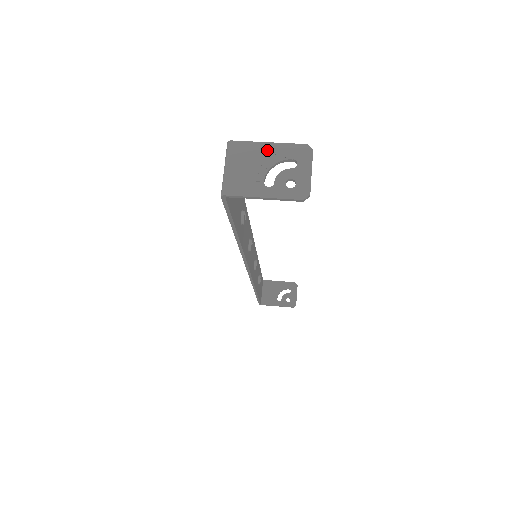
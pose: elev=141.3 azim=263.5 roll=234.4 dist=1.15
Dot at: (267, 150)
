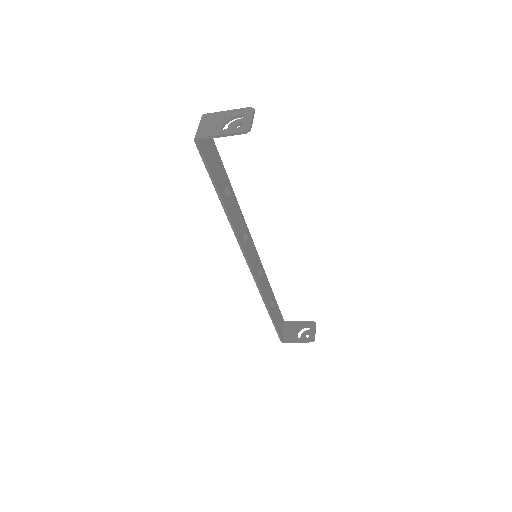
Dot at: (225, 114)
